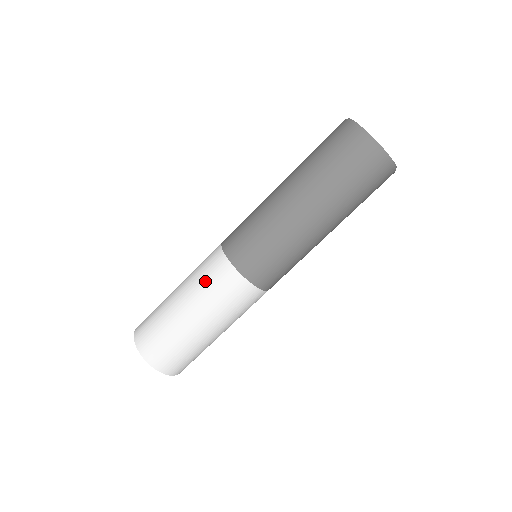
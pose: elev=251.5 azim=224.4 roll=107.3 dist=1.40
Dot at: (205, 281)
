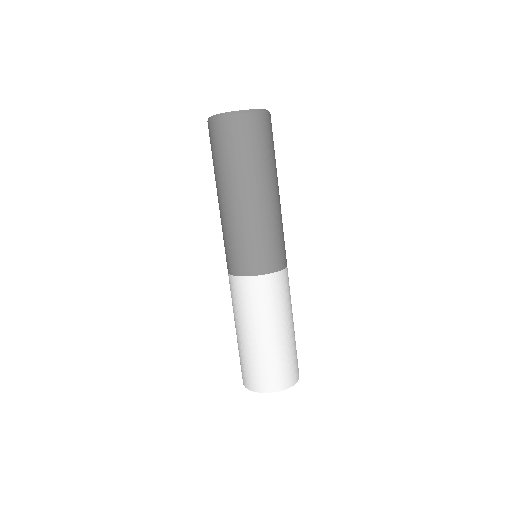
Dot at: occluded
